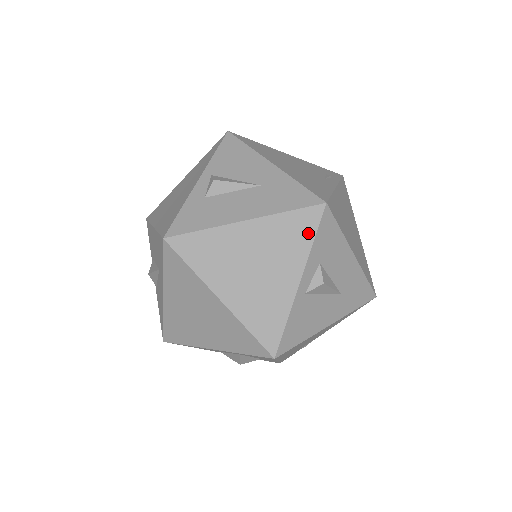
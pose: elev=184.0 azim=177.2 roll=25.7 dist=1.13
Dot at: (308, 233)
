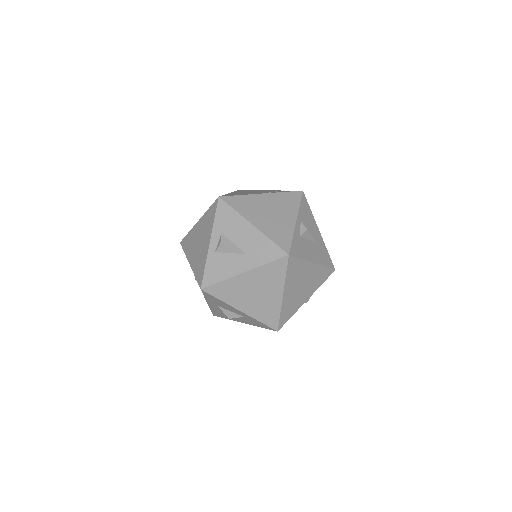
Dot at: (323, 280)
